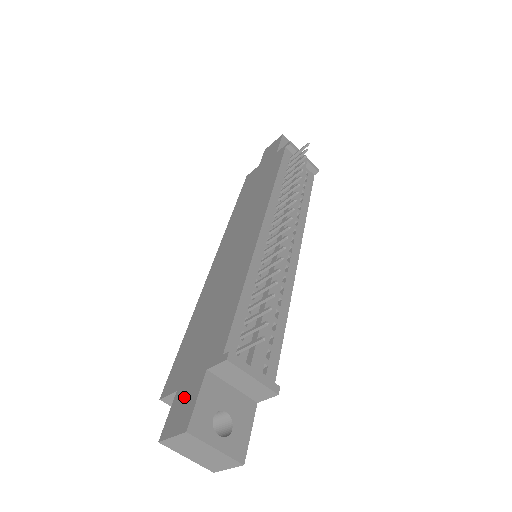
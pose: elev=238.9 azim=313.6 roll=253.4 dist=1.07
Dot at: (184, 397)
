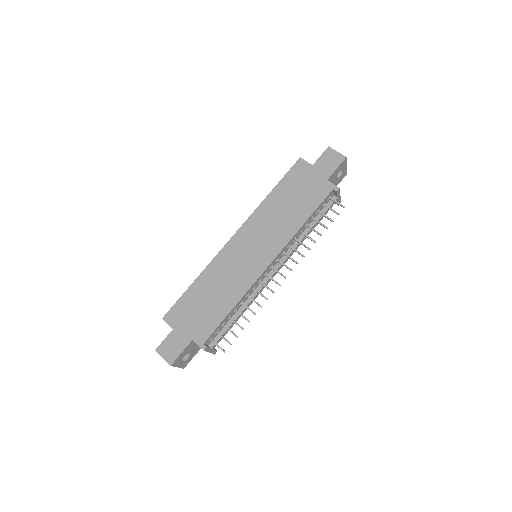
Dot at: (176, 341)
